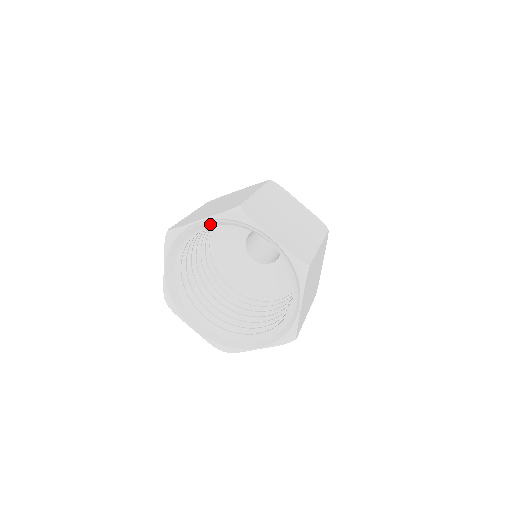
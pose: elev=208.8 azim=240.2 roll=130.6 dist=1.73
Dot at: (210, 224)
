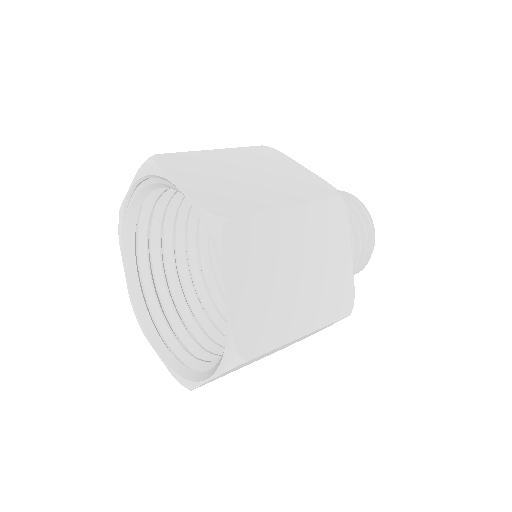
Dot at: (143, 194)
